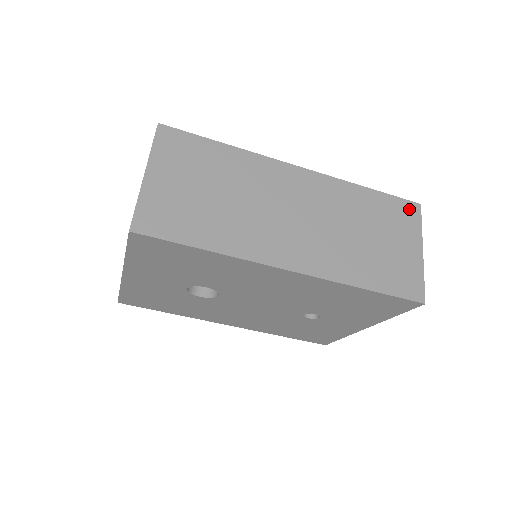
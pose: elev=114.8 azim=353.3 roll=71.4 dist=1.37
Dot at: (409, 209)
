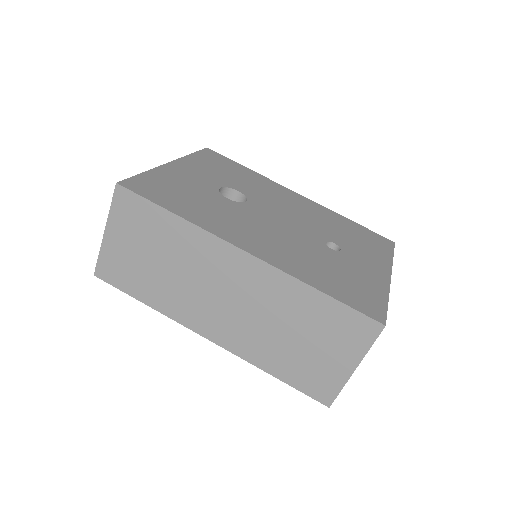
Dot at: (364, 326)
